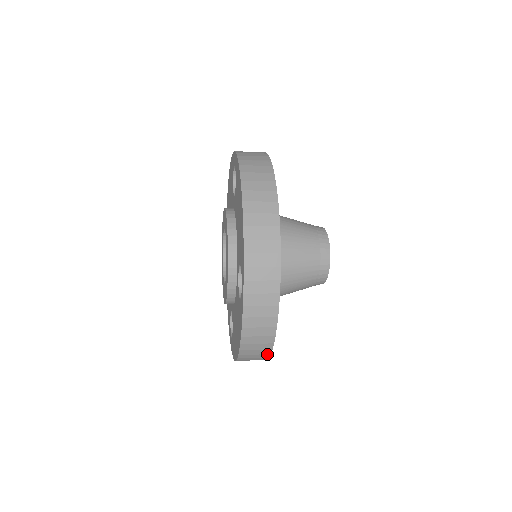
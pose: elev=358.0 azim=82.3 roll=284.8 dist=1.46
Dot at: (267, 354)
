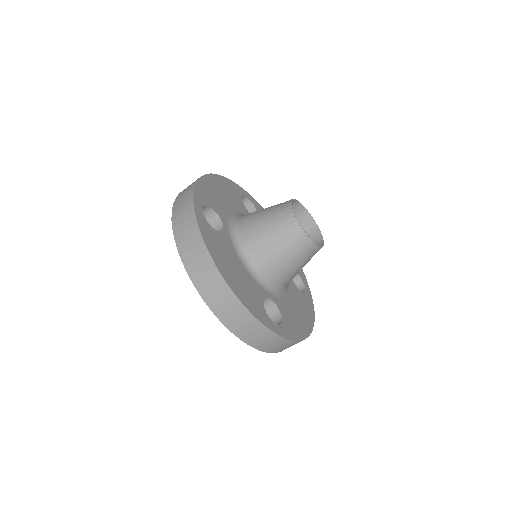
Dot at: (218, 275)
